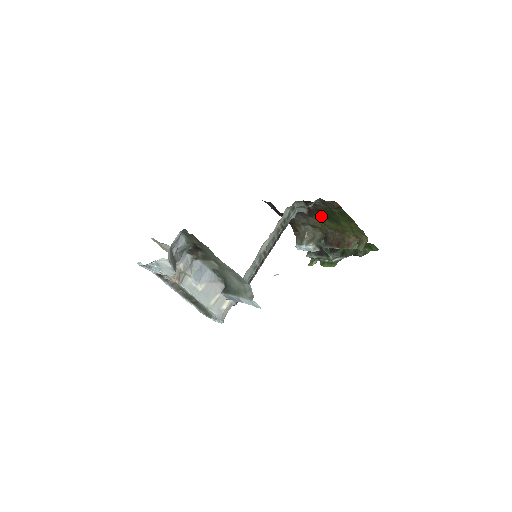
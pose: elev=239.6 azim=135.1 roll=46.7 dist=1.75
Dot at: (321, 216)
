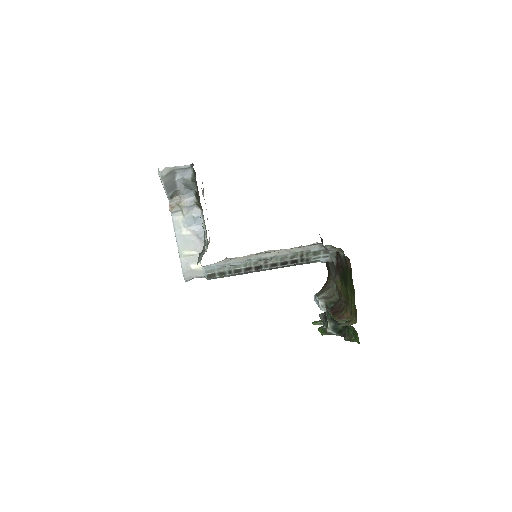
Dot at: occluded
